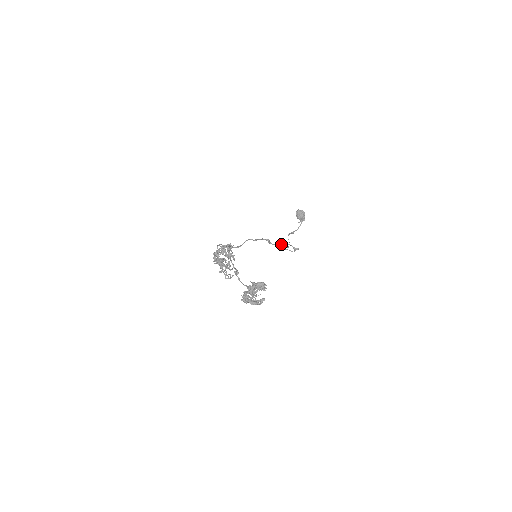
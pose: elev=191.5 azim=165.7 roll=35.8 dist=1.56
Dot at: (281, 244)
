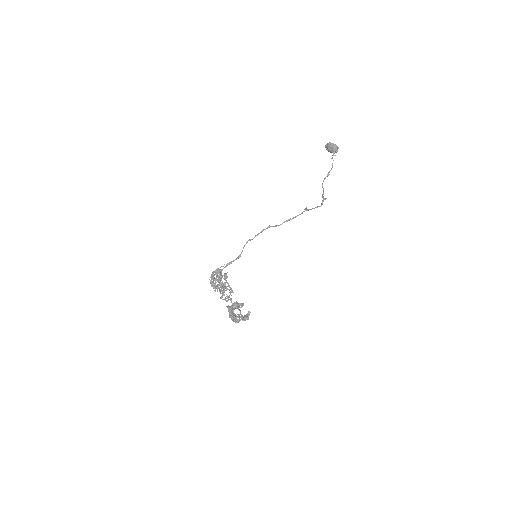
Dot at: (288, 219)
